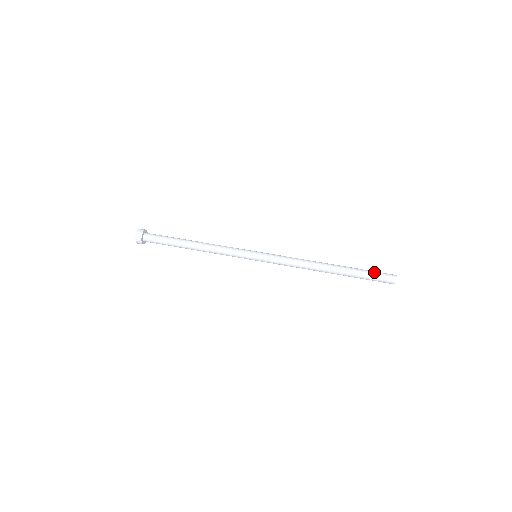
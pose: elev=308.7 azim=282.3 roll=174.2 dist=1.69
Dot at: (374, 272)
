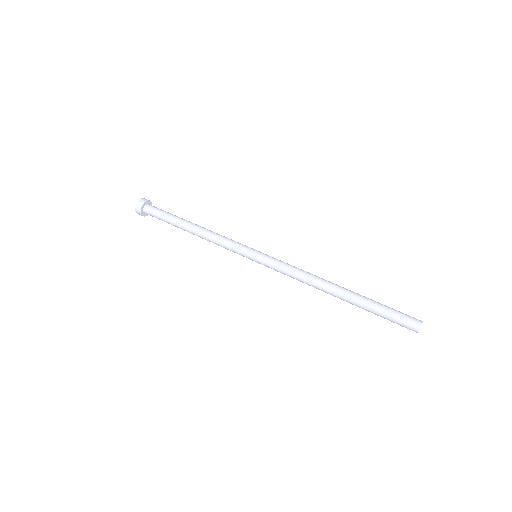
Dot at: (394, 309)
